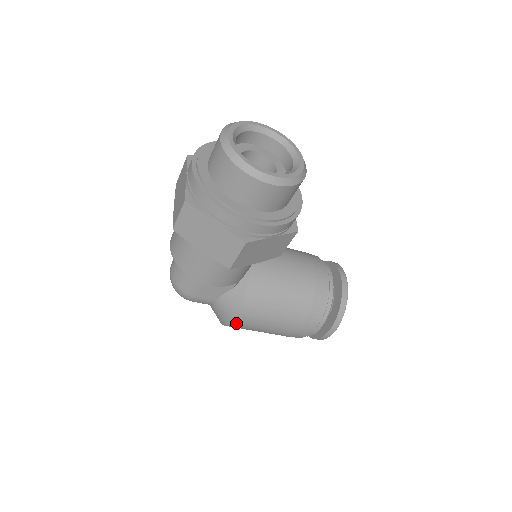
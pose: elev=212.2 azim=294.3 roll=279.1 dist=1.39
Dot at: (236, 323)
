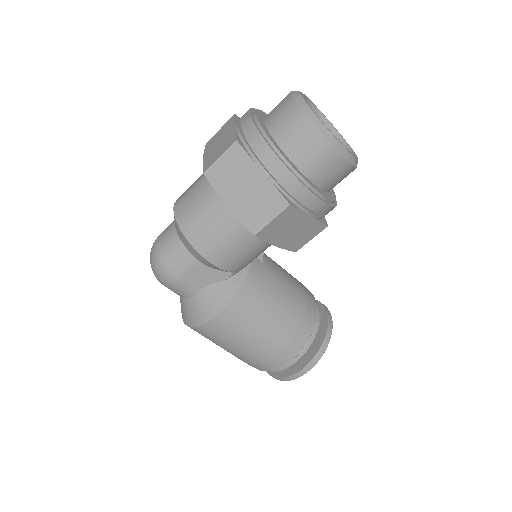
Dot at: (213, 324)
